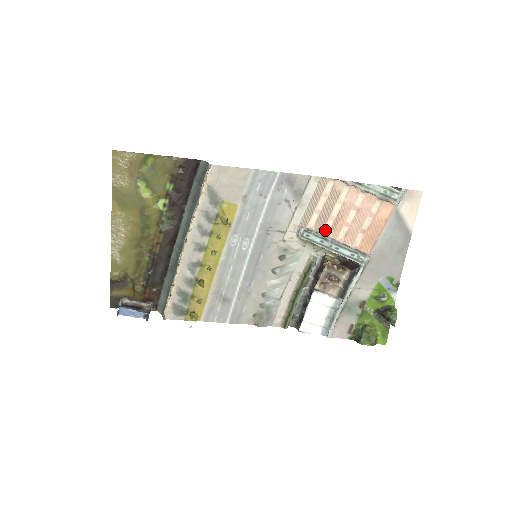
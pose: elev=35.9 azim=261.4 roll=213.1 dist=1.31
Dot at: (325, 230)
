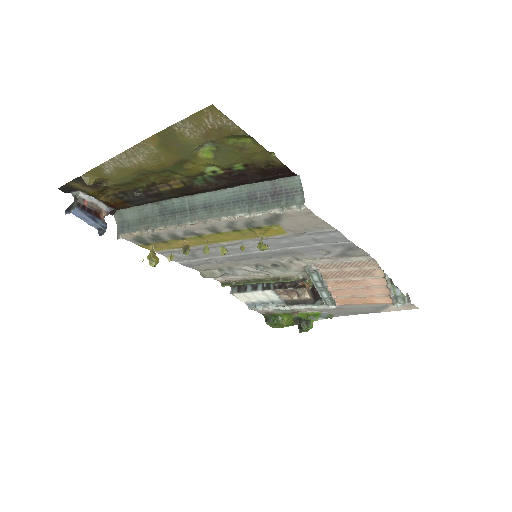
Dot at: (329, 279)
